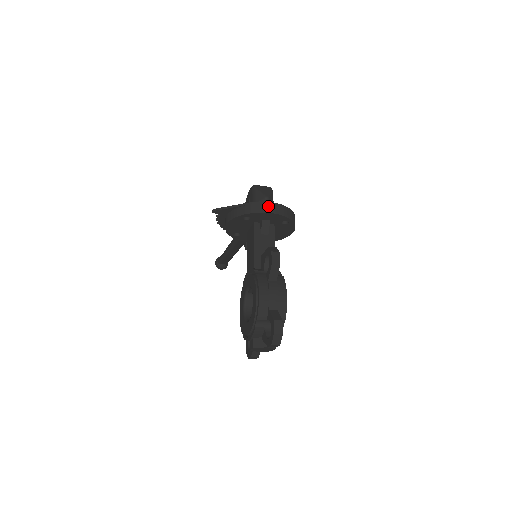
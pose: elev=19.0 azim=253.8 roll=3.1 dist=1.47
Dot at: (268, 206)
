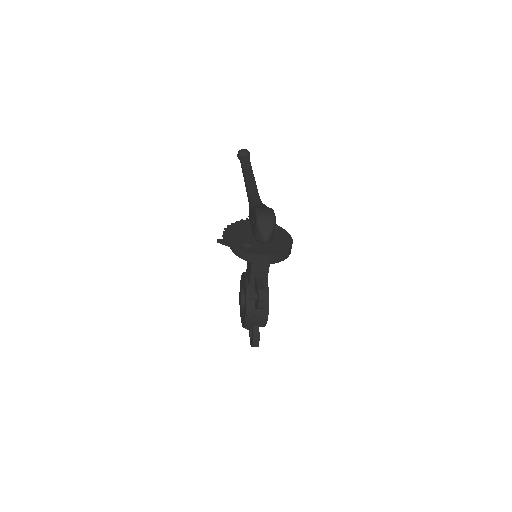
Dot at: (263, 259)
